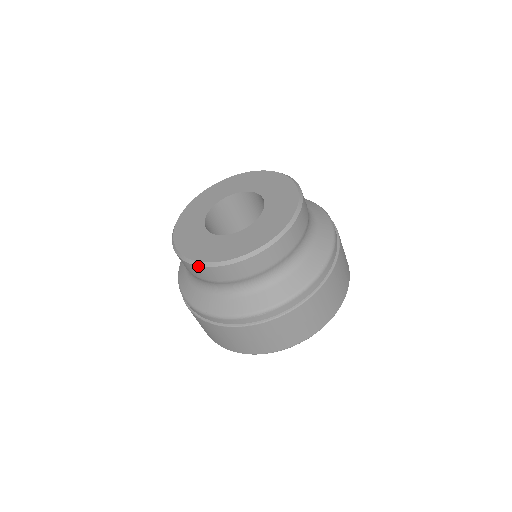
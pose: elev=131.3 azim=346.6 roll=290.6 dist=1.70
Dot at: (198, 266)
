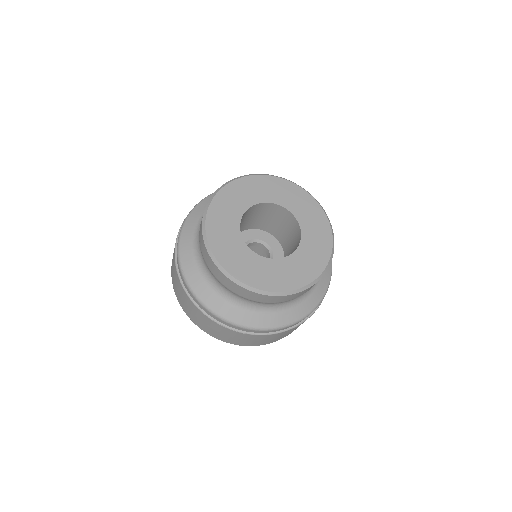
Dot at: (207, 249)
